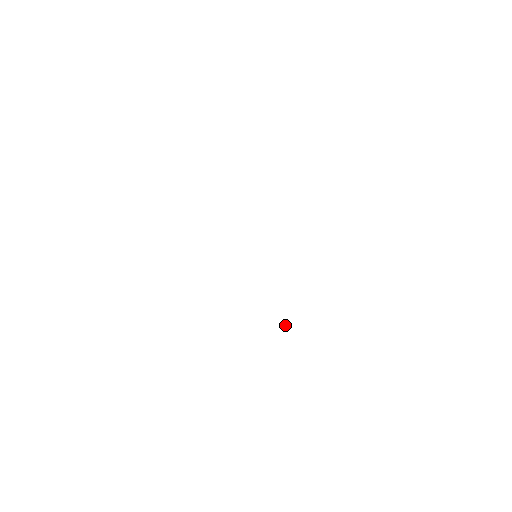
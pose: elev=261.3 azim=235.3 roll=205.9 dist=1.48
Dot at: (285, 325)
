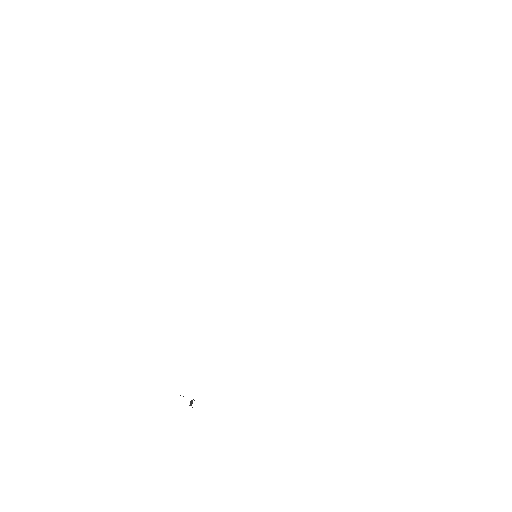
Dot at: occluded
